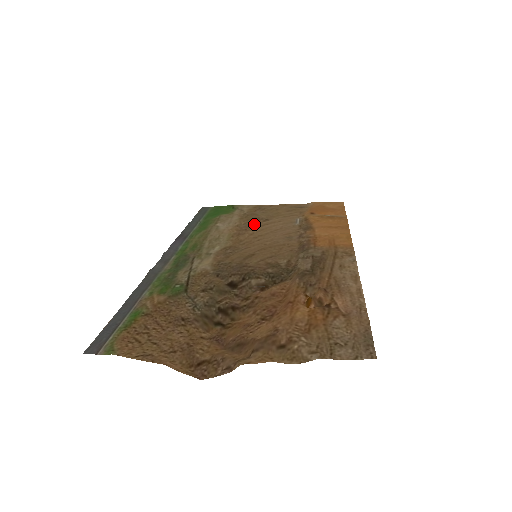
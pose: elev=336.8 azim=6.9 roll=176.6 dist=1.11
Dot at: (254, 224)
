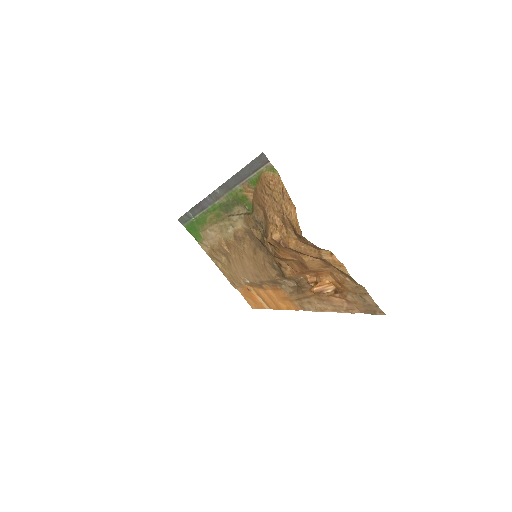
Dot at: (228, 254)
